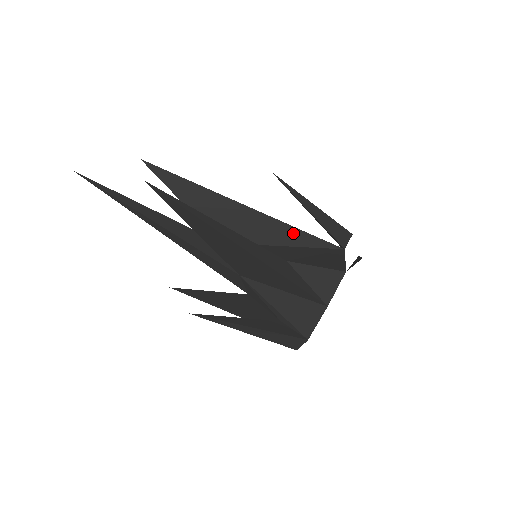
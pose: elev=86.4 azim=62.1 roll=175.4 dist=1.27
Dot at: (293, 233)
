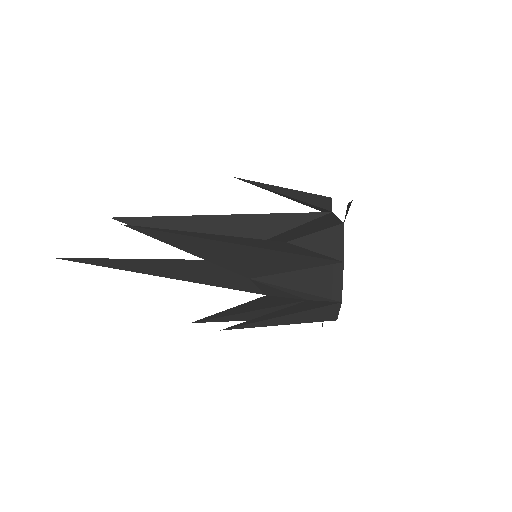
Dot at: (279, 219)
